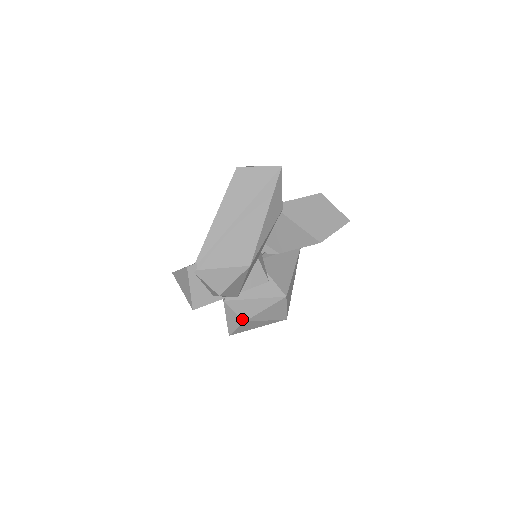
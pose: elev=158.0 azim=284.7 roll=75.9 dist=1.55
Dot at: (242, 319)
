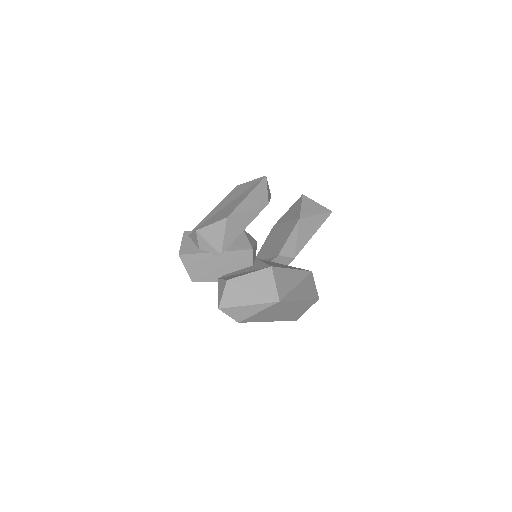
Dot at: (226, 280)
